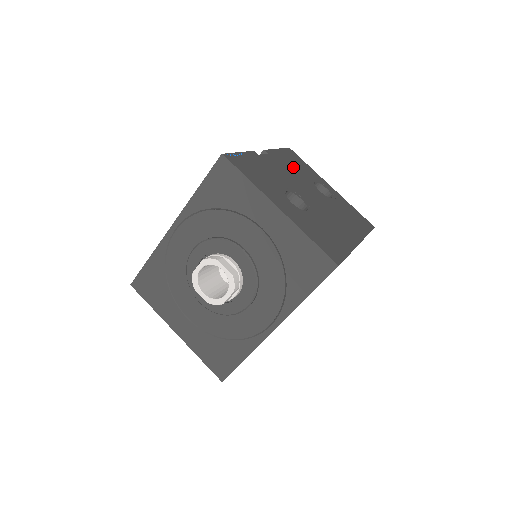
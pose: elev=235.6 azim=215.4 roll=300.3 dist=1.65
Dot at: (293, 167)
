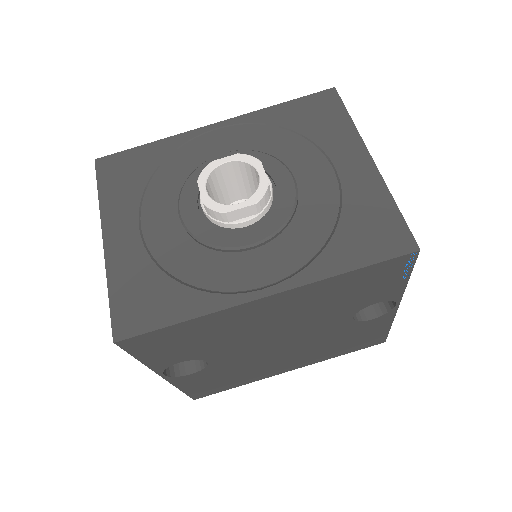
Dot at: occluded
